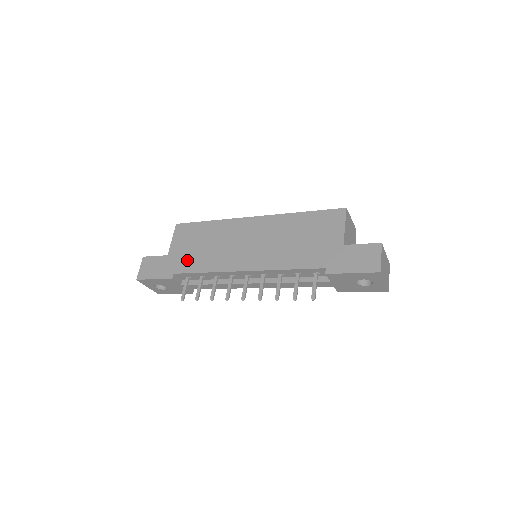
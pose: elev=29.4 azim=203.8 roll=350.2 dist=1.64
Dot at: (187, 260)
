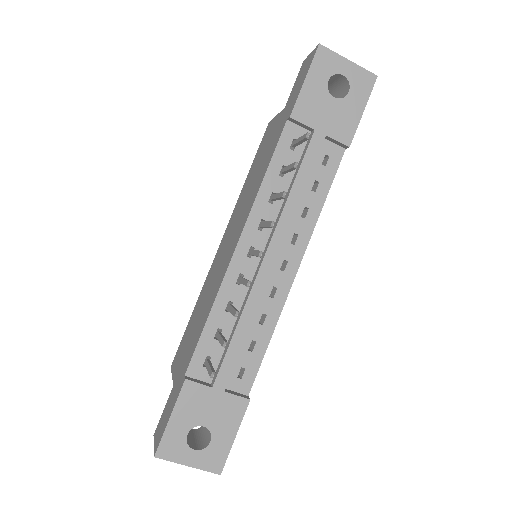
Dot at: (190, 348)
